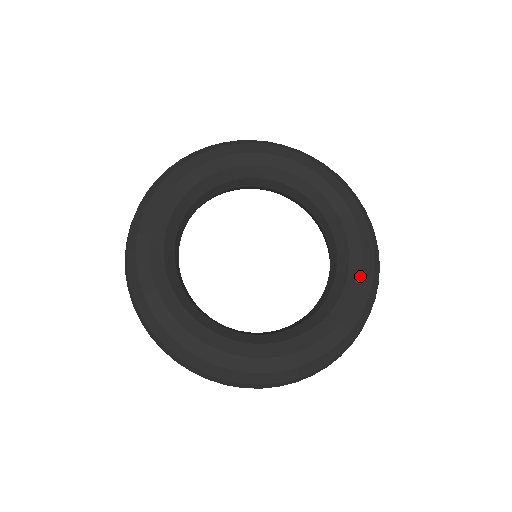
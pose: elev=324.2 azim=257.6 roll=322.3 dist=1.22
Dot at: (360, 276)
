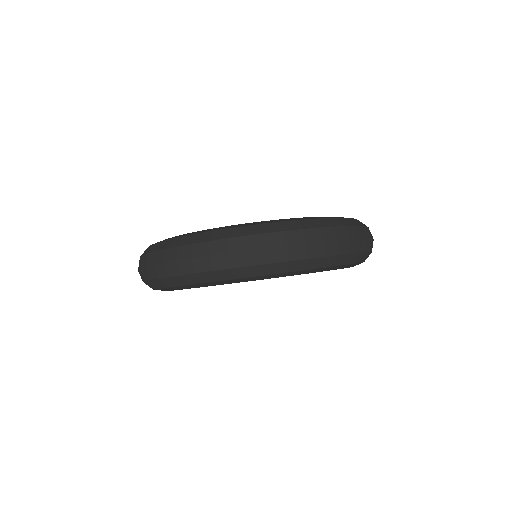
Dot at: occluded
